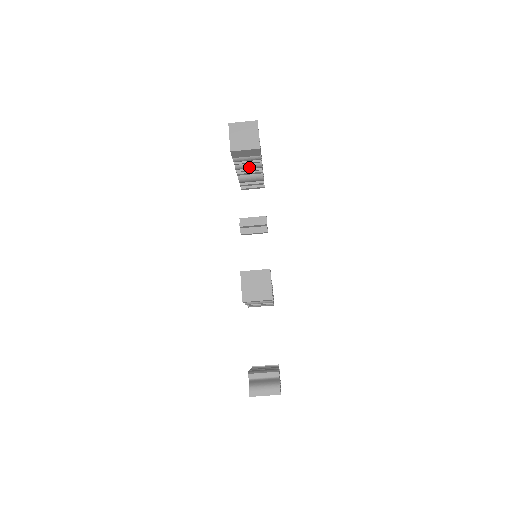
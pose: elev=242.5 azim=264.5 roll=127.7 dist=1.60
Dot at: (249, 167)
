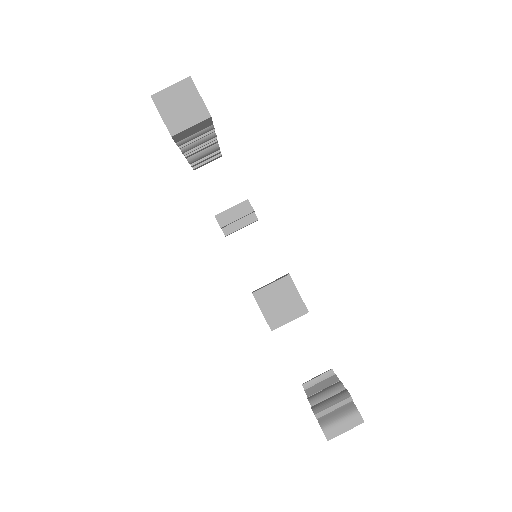
Dot at: (200, 143)
